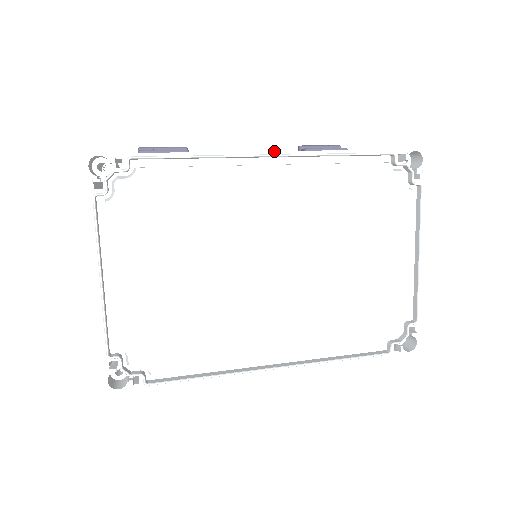
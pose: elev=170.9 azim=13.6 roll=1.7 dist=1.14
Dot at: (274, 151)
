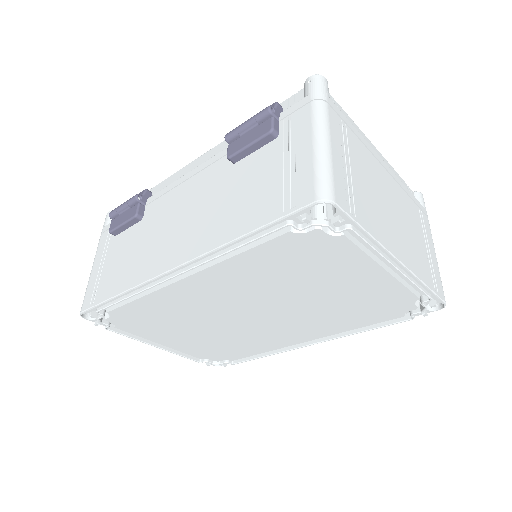
Dot at: (175, 267)
